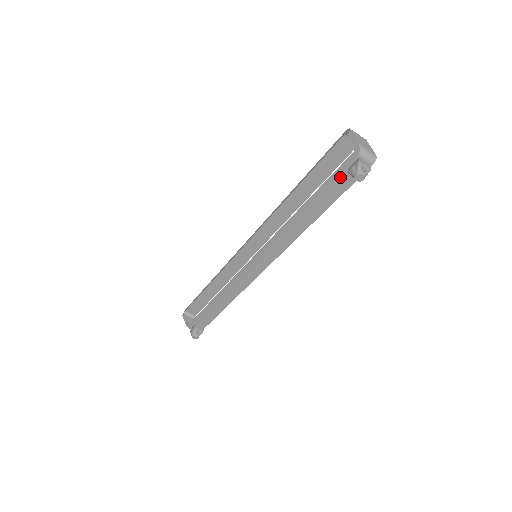
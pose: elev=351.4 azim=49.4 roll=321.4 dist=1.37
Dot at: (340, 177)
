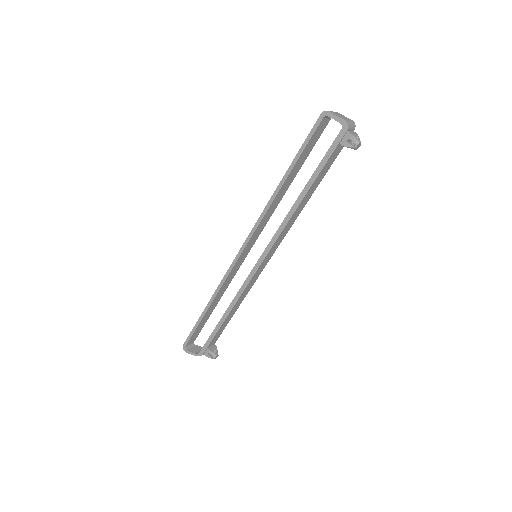
Dot at: (333, 153)
